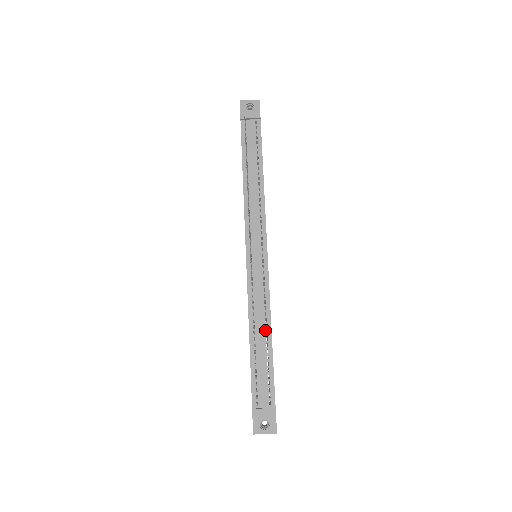
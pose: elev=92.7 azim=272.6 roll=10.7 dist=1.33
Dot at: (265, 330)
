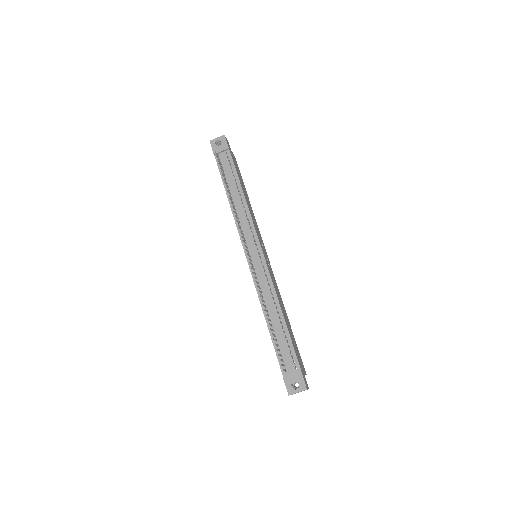
Dot at: (276, 311)
